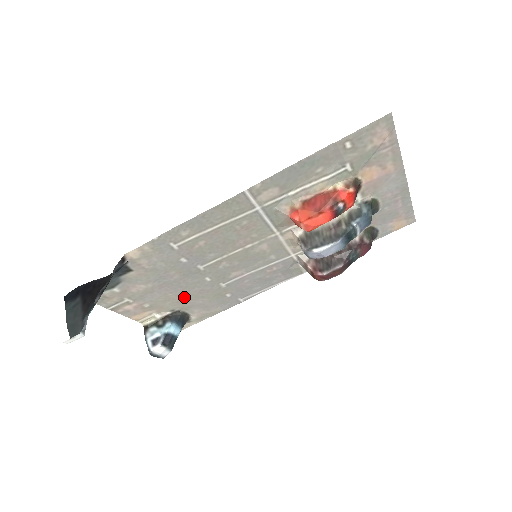
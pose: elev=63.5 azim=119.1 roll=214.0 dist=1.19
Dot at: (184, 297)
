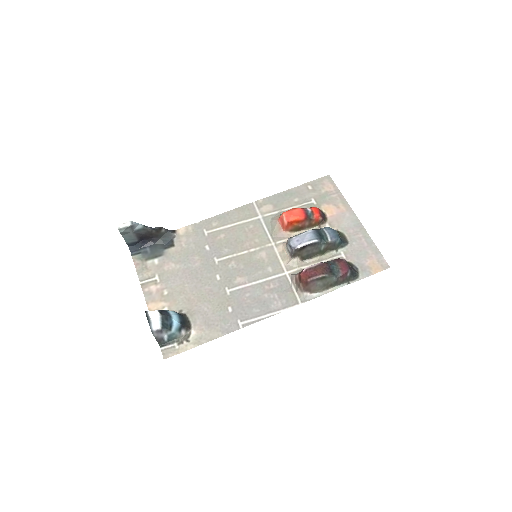
Dot at: (195, 295)
